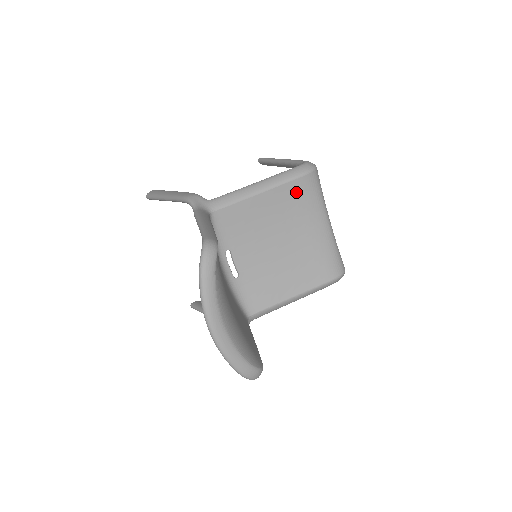
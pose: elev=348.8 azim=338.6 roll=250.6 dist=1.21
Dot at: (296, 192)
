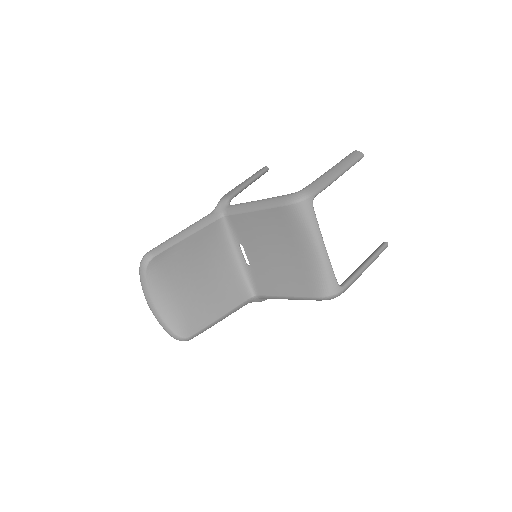
Dot at: (283, 217)
